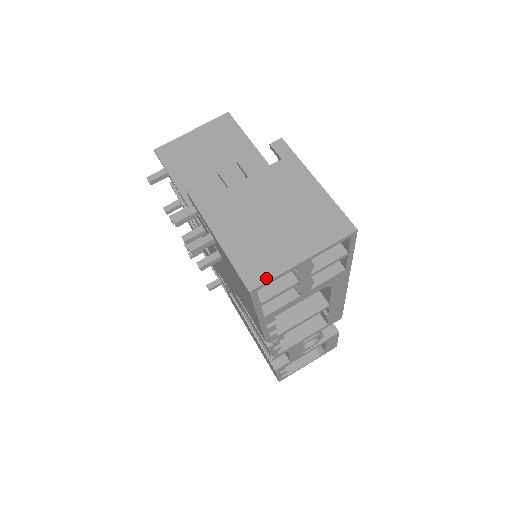
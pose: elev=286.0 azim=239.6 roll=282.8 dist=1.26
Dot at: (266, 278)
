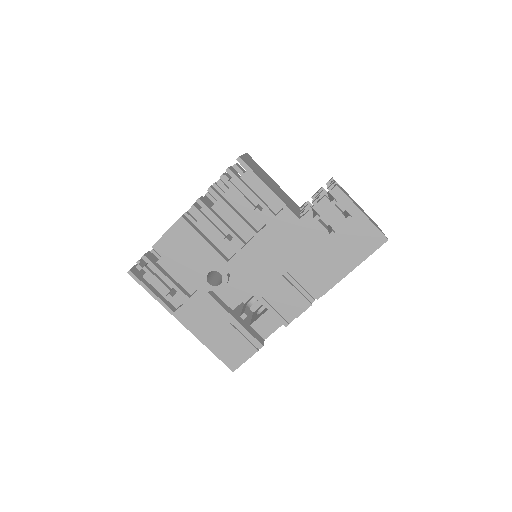
Dot at: occluded
